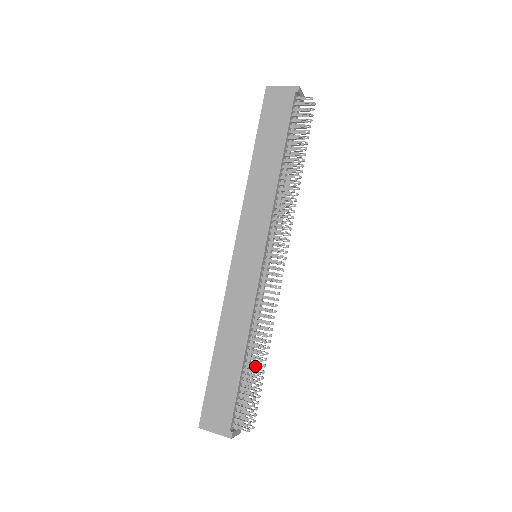
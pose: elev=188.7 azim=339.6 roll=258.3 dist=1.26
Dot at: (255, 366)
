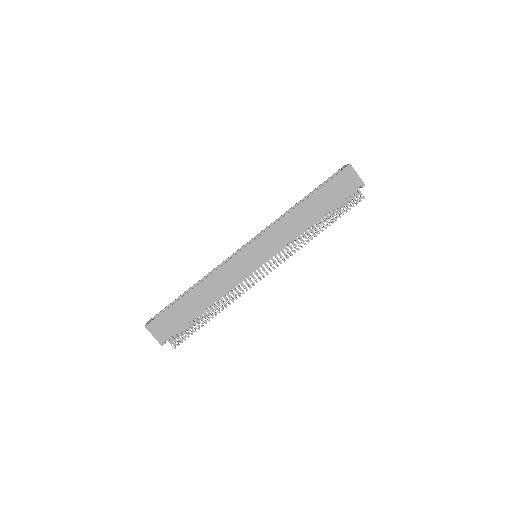
Dot at: occluded
